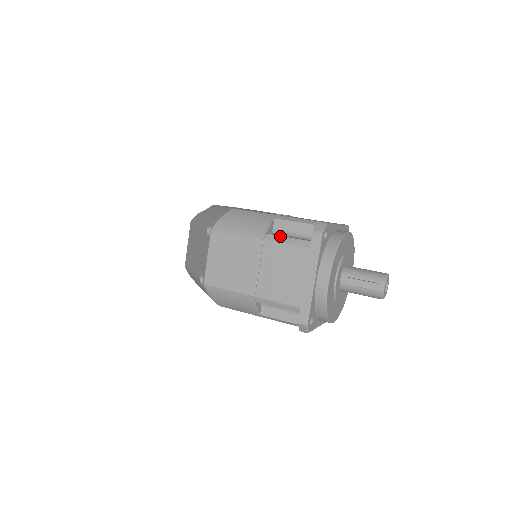
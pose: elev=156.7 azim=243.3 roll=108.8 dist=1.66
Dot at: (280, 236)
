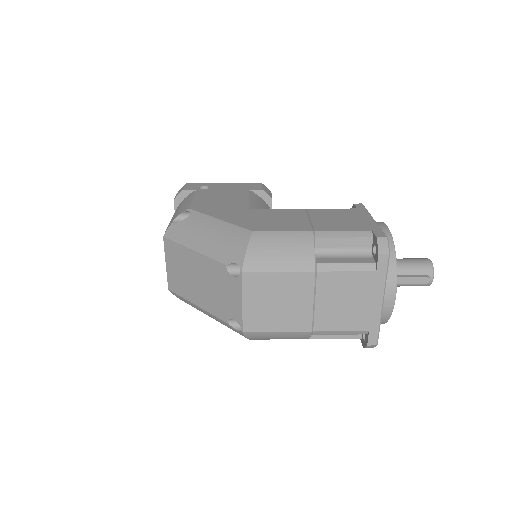
Dot at: (336, 263)
